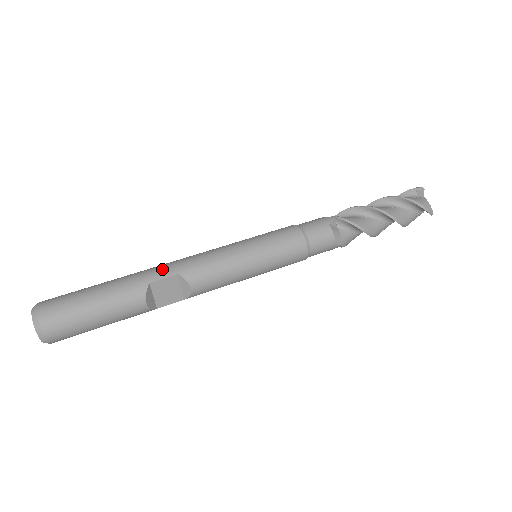
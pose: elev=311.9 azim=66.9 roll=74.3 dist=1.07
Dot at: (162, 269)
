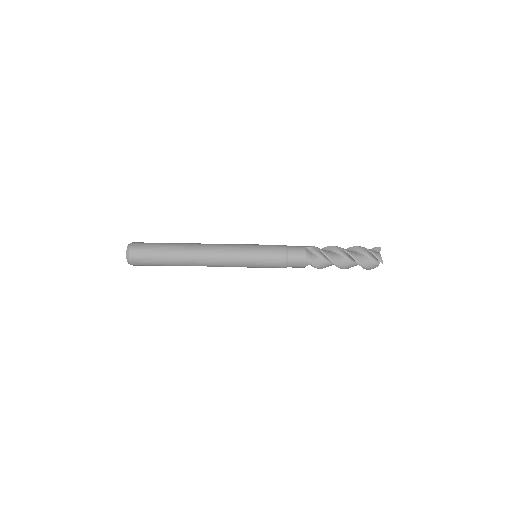
Dot at: (198, 262)
